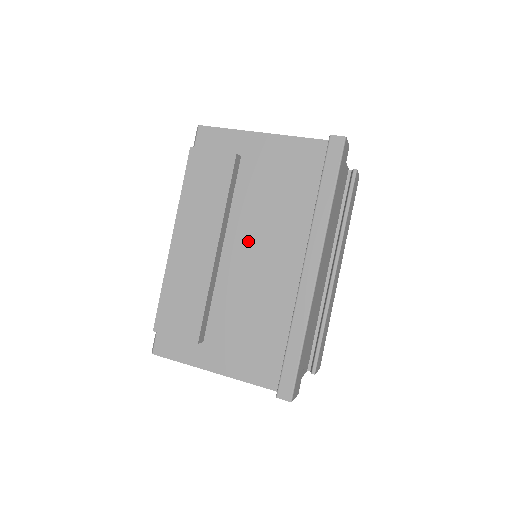
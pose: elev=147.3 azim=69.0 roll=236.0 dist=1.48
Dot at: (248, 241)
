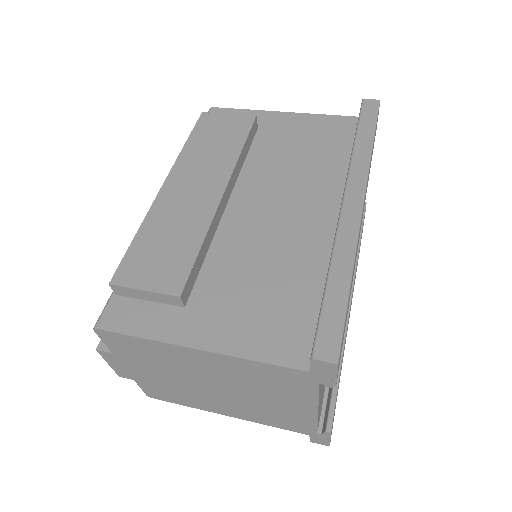
Dot at: (263, 195)
